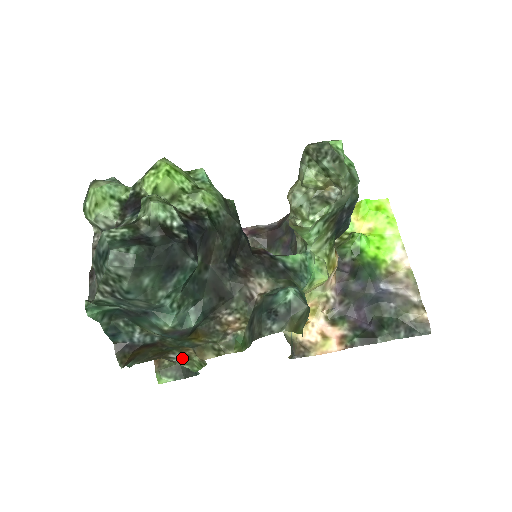
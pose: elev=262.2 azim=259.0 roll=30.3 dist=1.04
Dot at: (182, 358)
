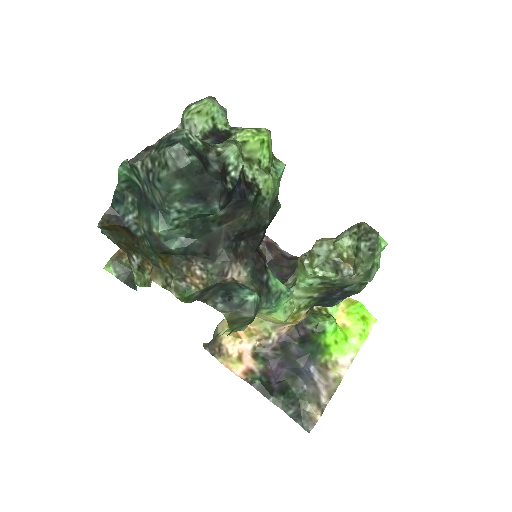
Dot at: (139, 266)
